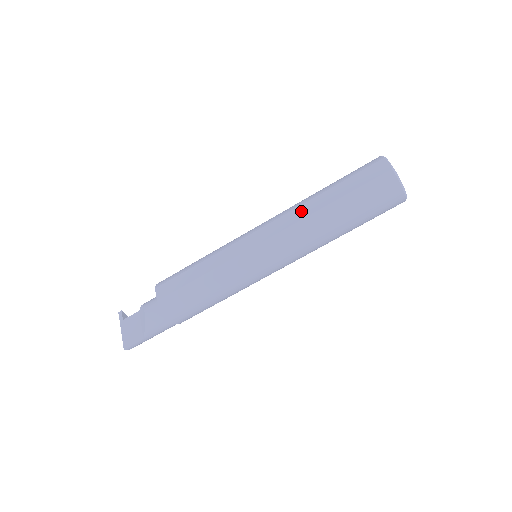
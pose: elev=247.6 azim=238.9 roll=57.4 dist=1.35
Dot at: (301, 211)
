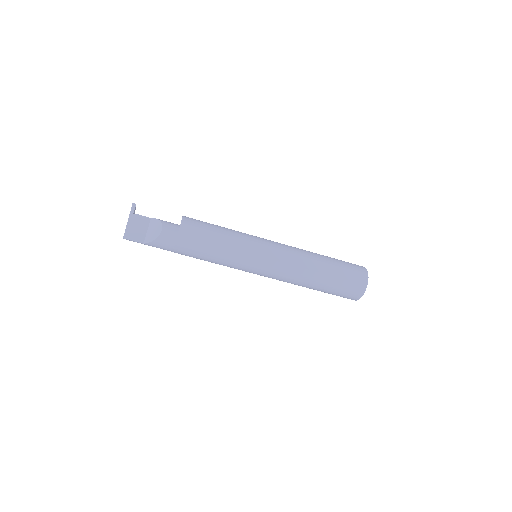
Dot at: (306, 262)
